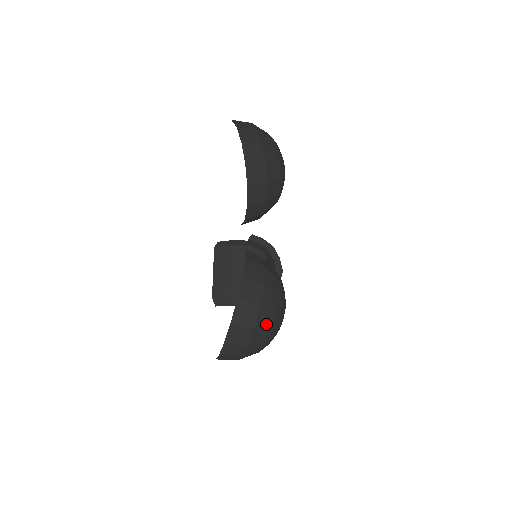
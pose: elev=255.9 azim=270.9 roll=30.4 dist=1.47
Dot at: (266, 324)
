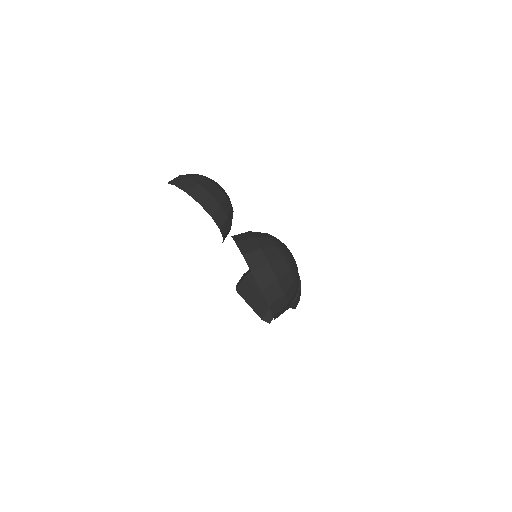
Dot at: (277, 258)
